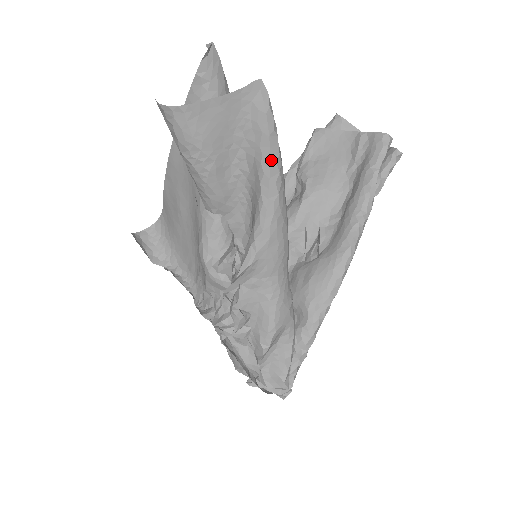
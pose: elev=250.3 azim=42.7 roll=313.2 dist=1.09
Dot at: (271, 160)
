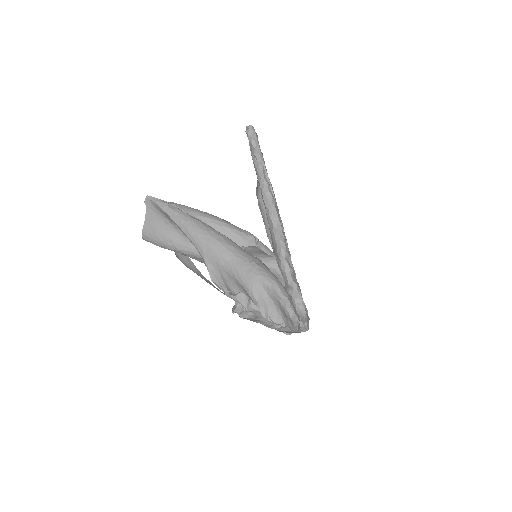
Dot at: (172, 218)
